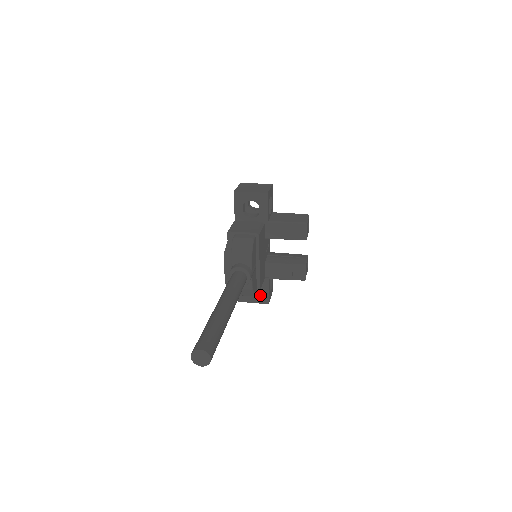
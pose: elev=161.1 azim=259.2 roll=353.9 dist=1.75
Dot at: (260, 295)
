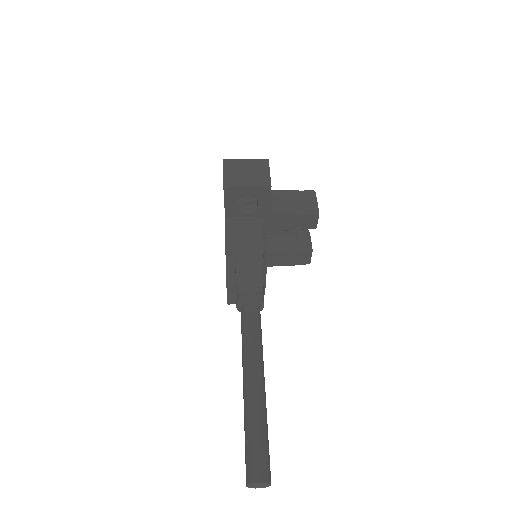
Dot at: occluded
